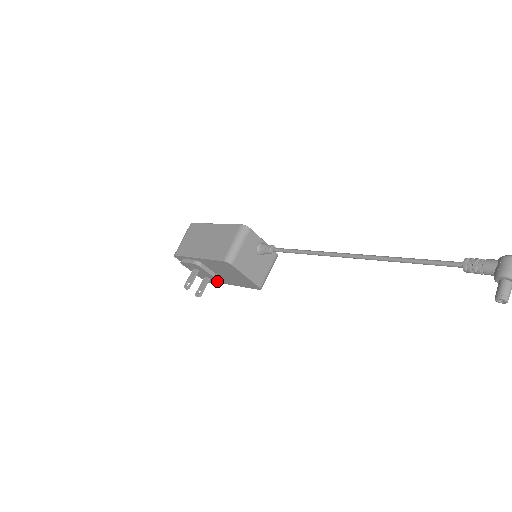
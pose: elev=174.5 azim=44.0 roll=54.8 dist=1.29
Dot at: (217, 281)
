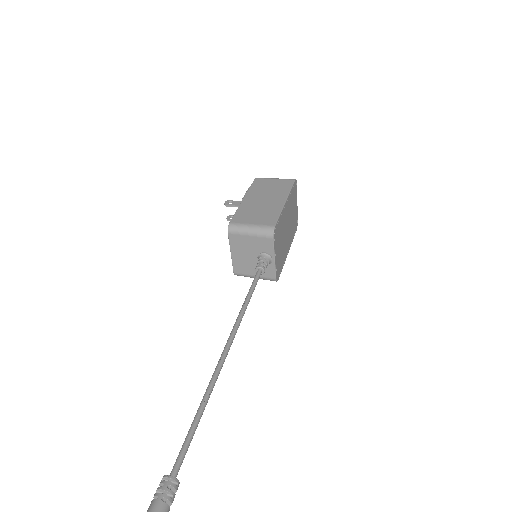
Dot at: occluded
